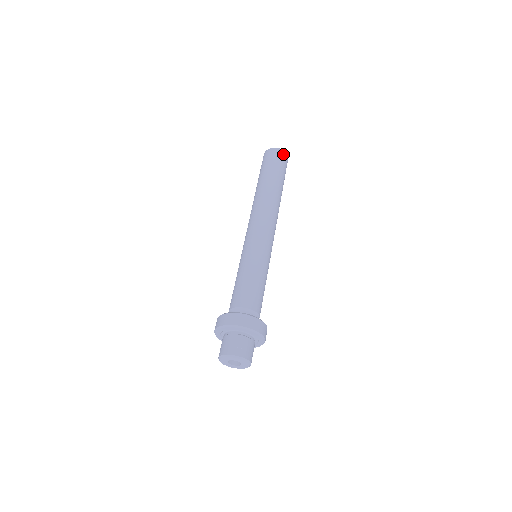
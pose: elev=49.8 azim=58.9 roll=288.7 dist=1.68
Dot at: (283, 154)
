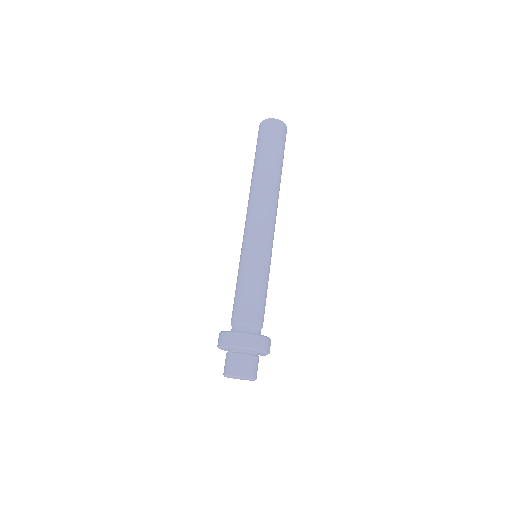
Dot at: (286, 133)
